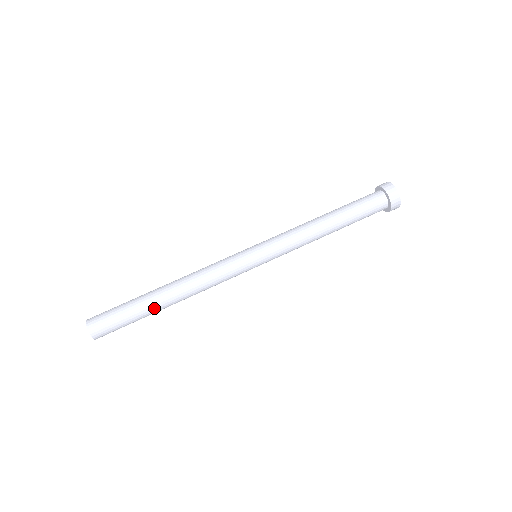
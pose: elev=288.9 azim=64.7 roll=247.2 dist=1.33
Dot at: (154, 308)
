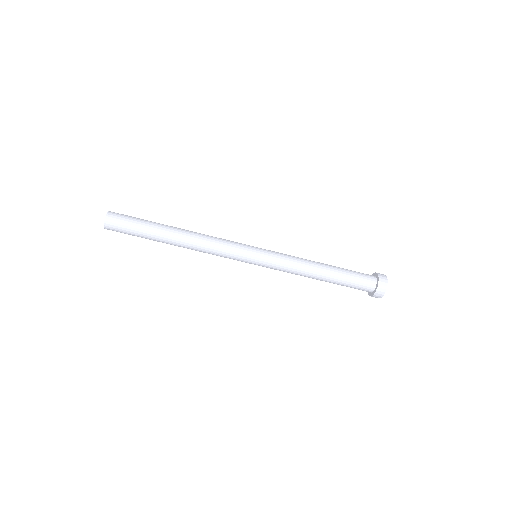
Dot at: occluded
